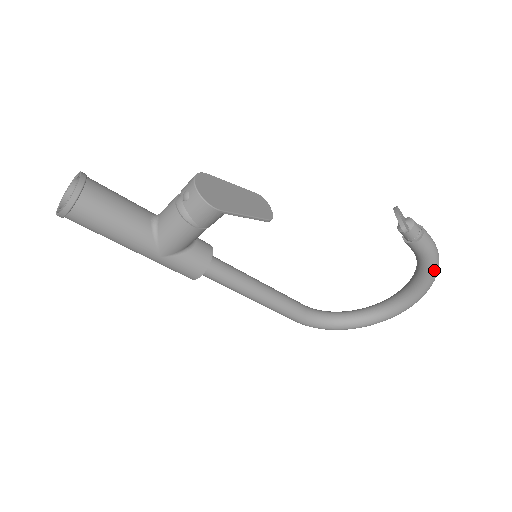
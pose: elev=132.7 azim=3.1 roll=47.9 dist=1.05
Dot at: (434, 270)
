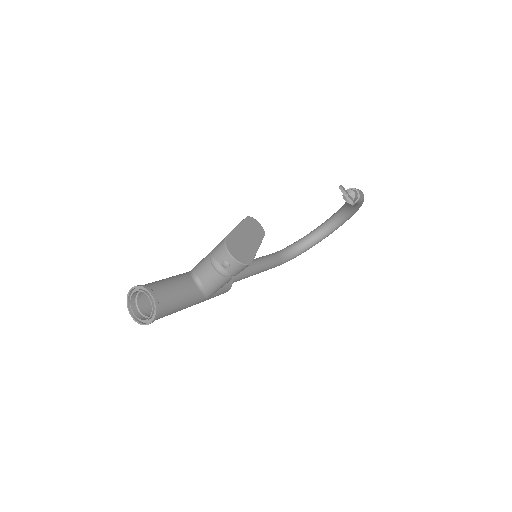
Dot at: (361, 205)
